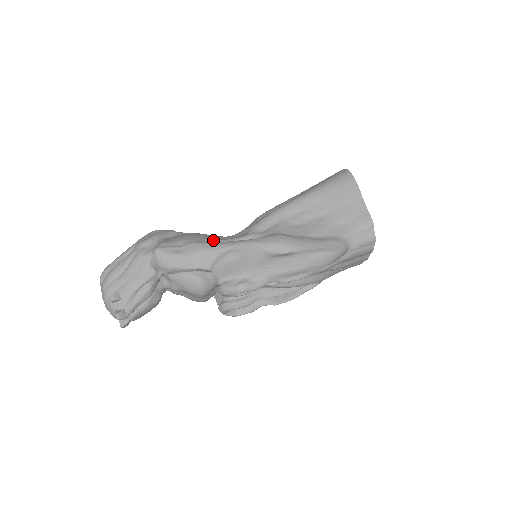
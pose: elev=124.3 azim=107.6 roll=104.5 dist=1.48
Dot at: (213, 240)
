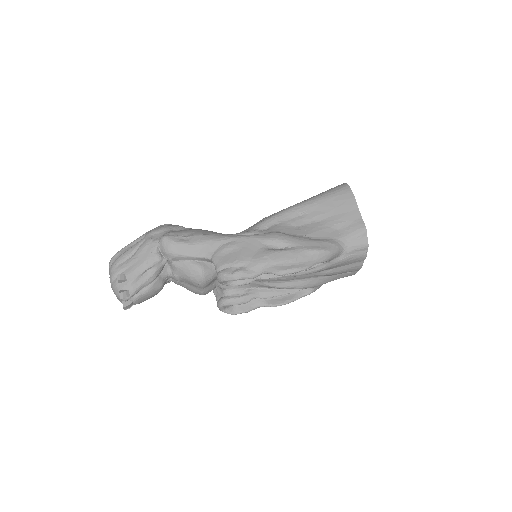
Dot at: (217, 234)
